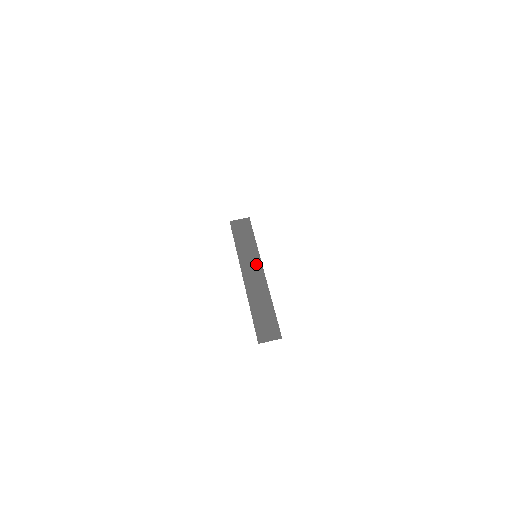
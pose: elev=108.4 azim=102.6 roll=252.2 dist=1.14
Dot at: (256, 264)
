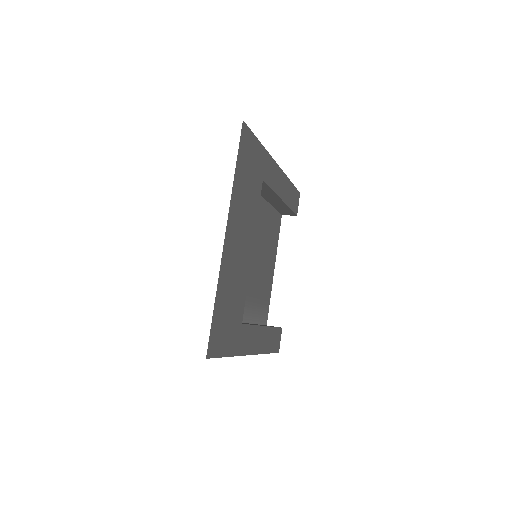
Dot at: occluded
